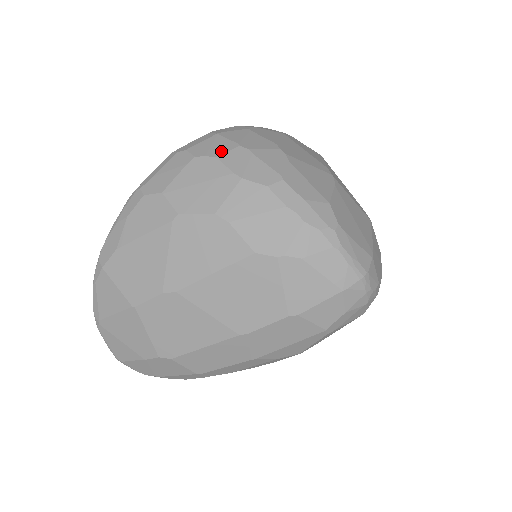
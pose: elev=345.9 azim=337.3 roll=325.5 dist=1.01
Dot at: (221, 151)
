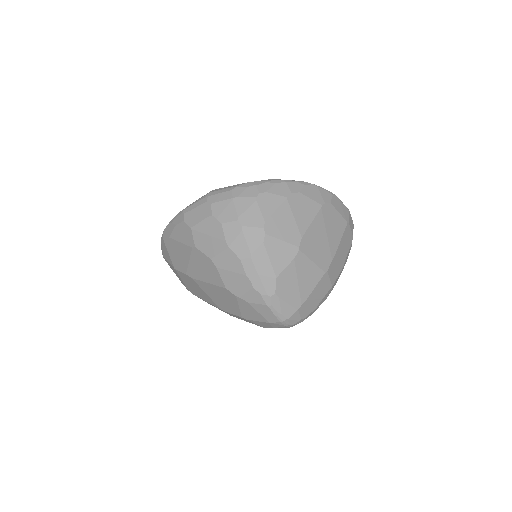
Dot at: (226, 219)
